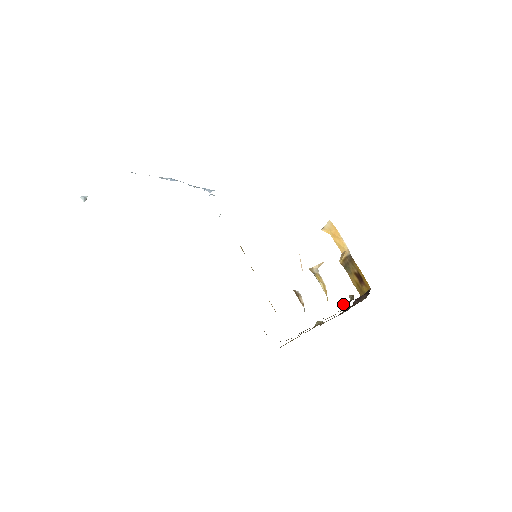
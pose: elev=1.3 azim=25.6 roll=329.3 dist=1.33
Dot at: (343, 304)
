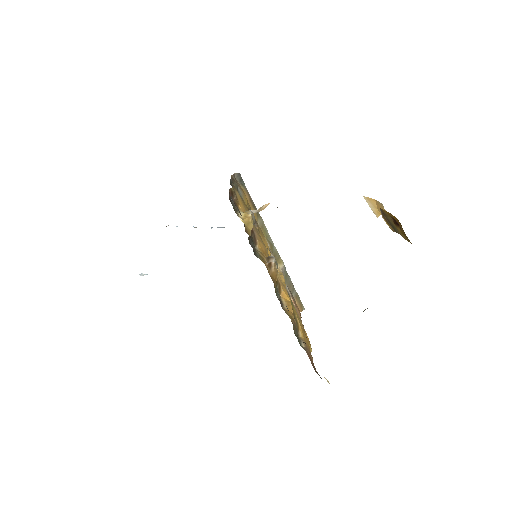
Dot at: occluded
